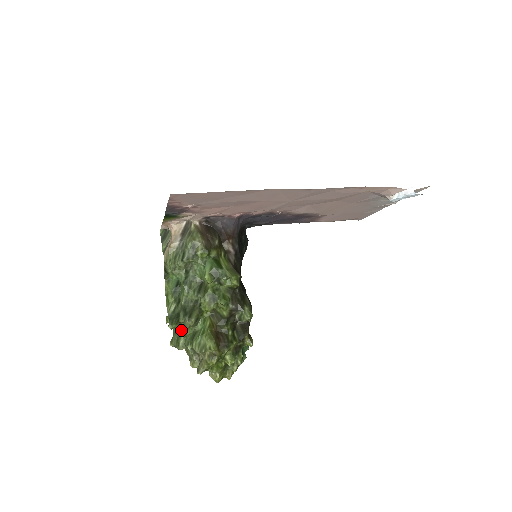
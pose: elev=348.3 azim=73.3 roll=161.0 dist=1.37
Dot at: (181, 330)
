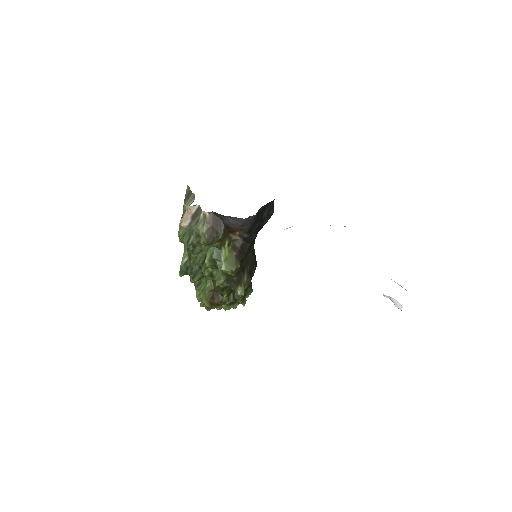
Dot at: occluded
